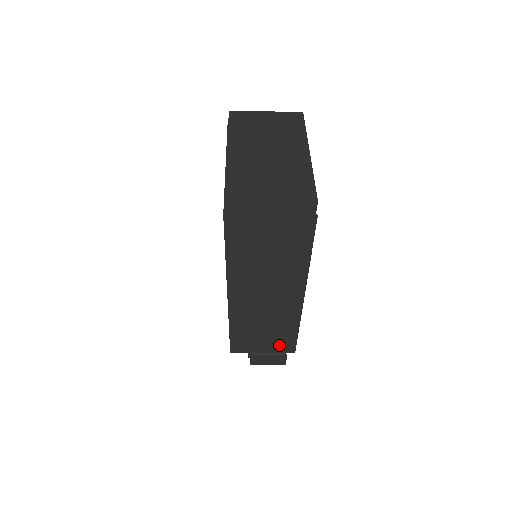
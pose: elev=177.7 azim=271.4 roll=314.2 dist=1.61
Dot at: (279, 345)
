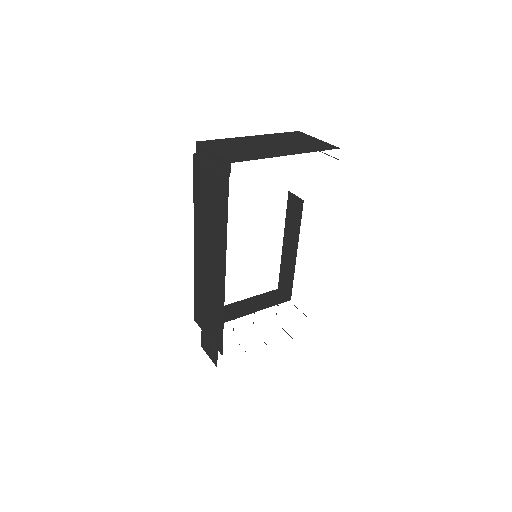
Dot at: (215, 335)
